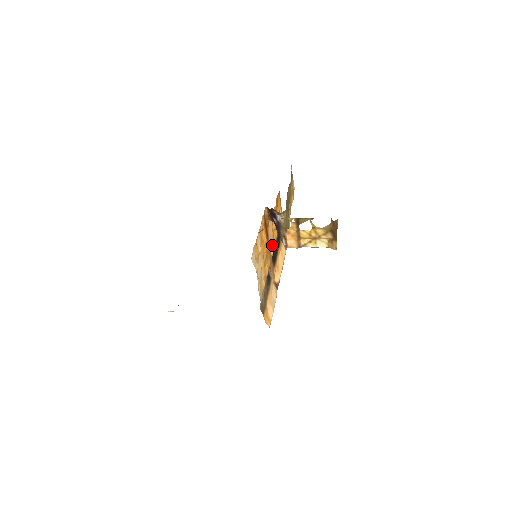
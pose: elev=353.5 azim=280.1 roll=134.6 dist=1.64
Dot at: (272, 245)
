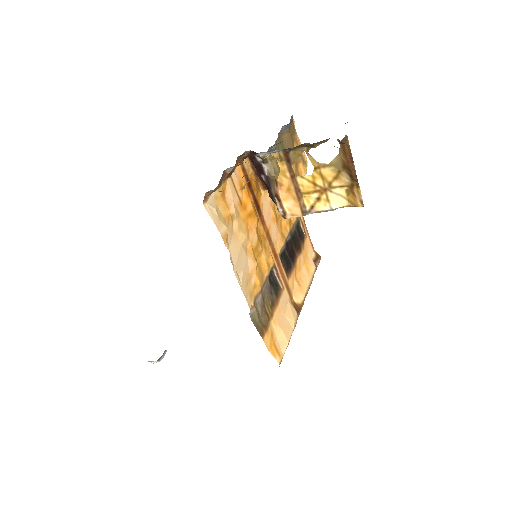
Dot at: (276, 235)
